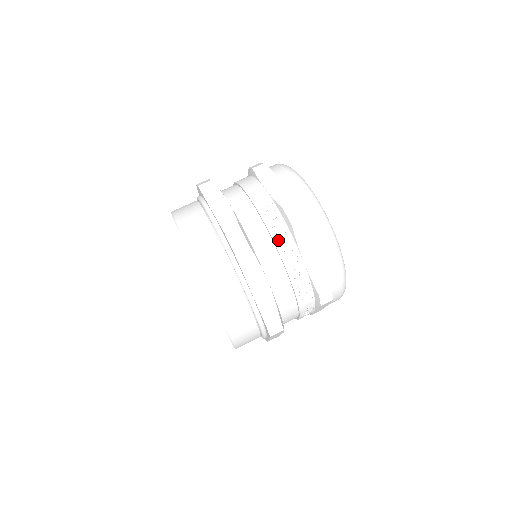
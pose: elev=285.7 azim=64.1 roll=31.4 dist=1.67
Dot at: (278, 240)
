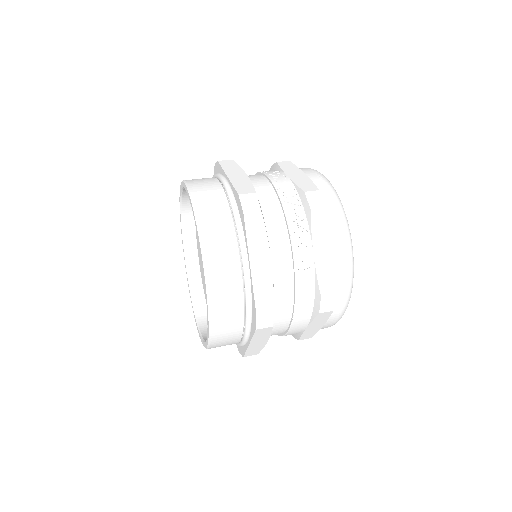
Dot at: (264, 171)
